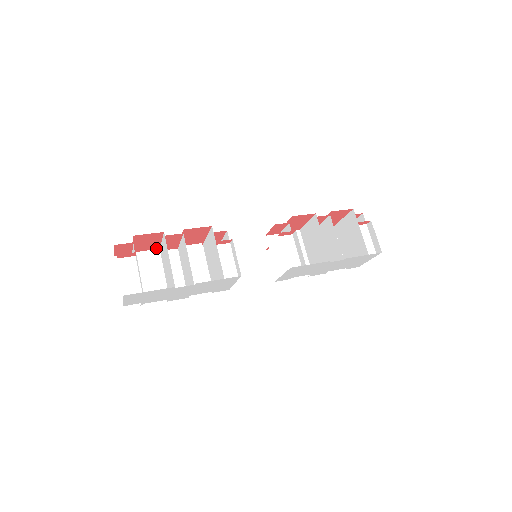
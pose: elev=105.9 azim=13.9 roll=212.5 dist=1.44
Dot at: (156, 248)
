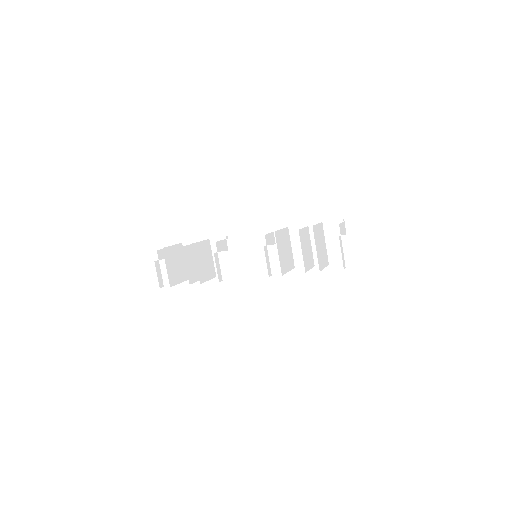
Dot at: (195, 241)
